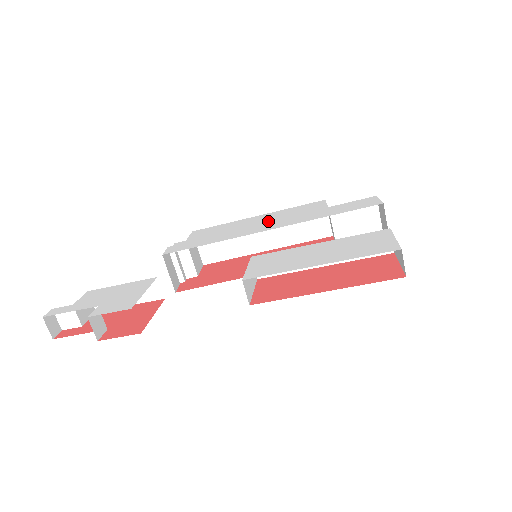
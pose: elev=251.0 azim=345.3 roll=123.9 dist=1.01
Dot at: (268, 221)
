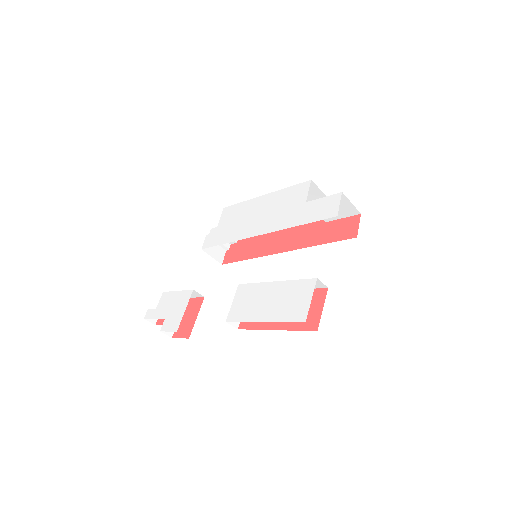
Dot at: (265, 214)
